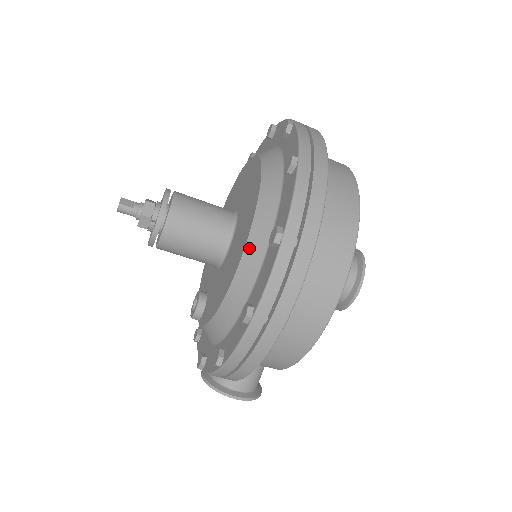
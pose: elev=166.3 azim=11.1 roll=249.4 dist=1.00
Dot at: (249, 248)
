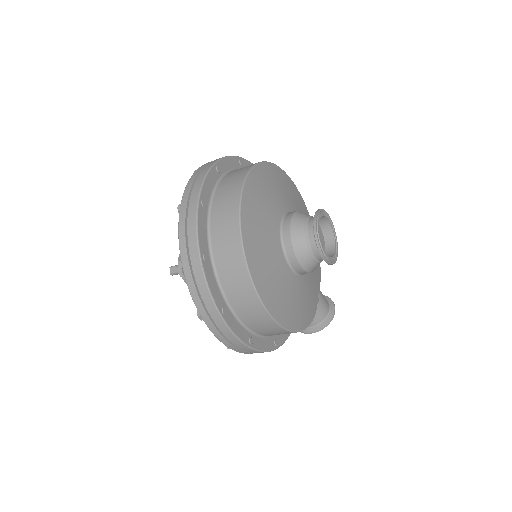
Dot at: occluded
